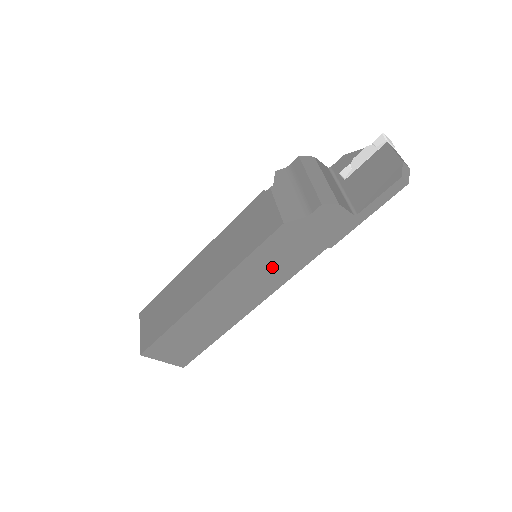
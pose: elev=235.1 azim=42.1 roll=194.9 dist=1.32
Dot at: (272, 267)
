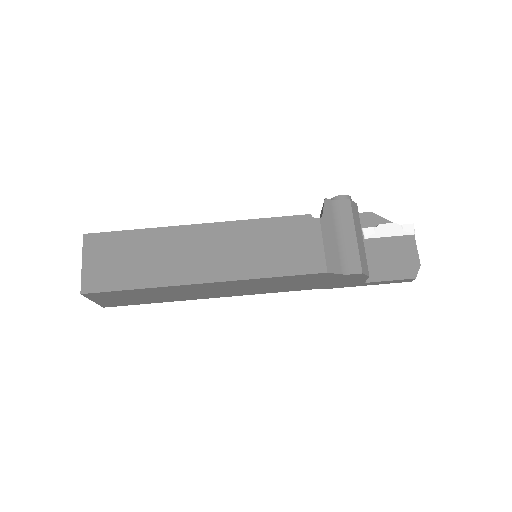
Dot at: (277, 285)
